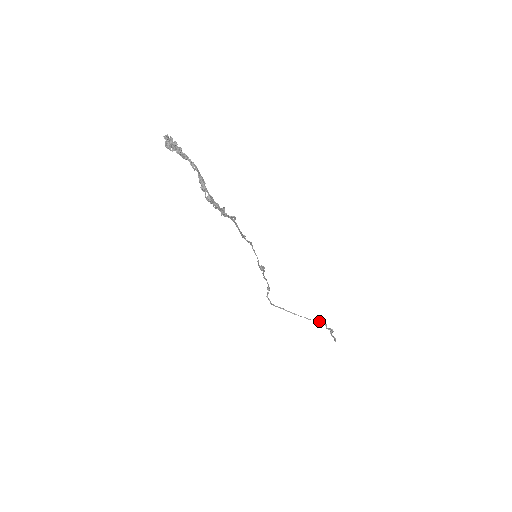
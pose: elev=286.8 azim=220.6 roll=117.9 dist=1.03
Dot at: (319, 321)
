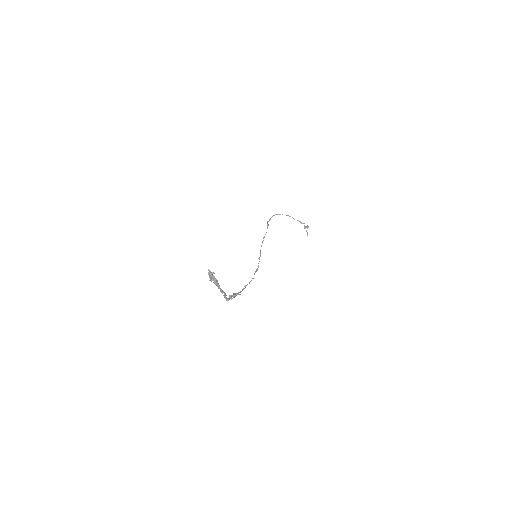
Dot at: (301, 223)
